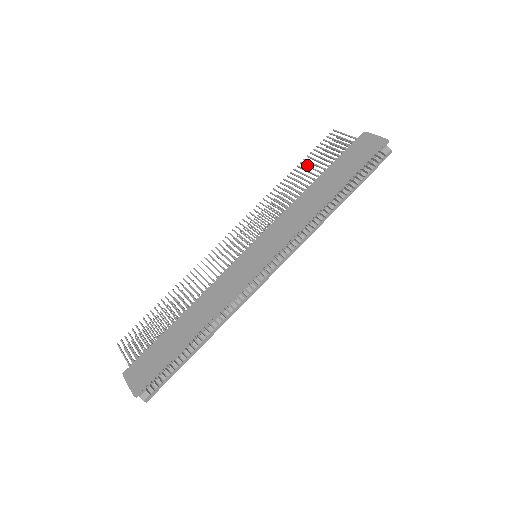
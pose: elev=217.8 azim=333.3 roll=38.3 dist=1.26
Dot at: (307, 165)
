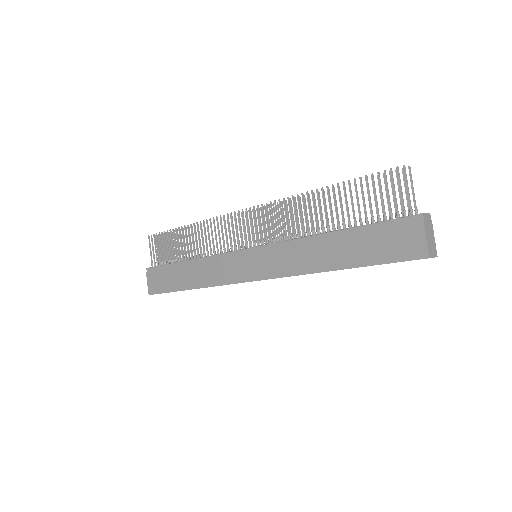
Dot at: (345, 196)
